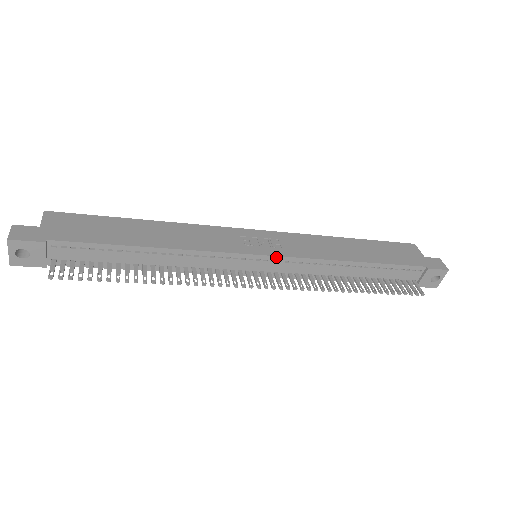
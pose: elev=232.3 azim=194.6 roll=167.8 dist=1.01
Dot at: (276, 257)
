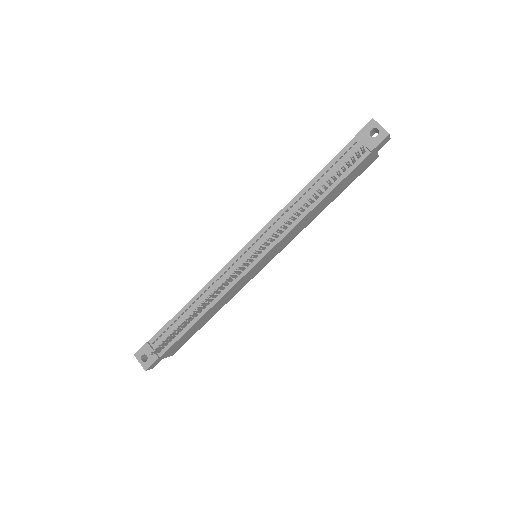
Dot at: (252, 240)
